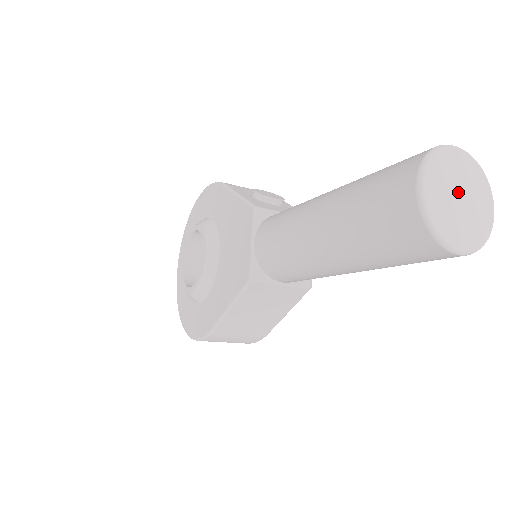
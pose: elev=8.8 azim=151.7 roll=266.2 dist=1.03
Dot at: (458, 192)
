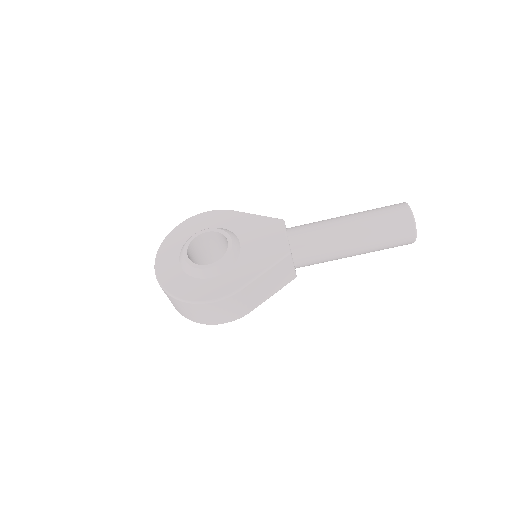
Dot at: occluded
